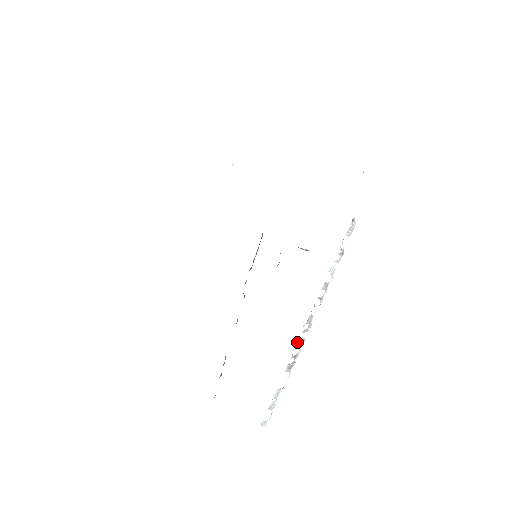
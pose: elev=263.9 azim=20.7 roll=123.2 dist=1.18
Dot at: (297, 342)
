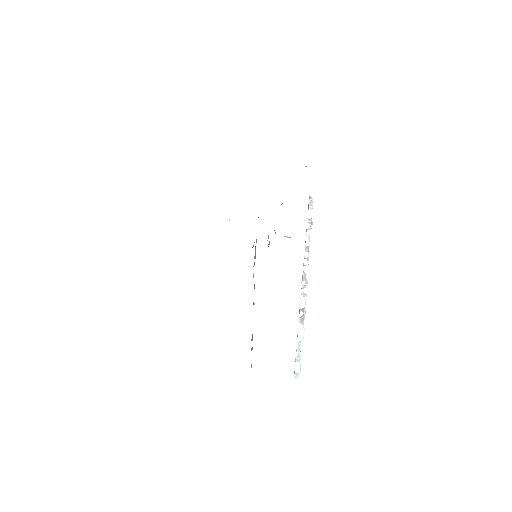
Dot at: occluded
